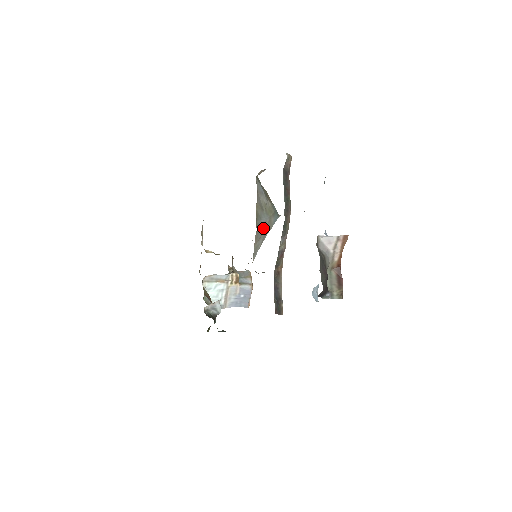
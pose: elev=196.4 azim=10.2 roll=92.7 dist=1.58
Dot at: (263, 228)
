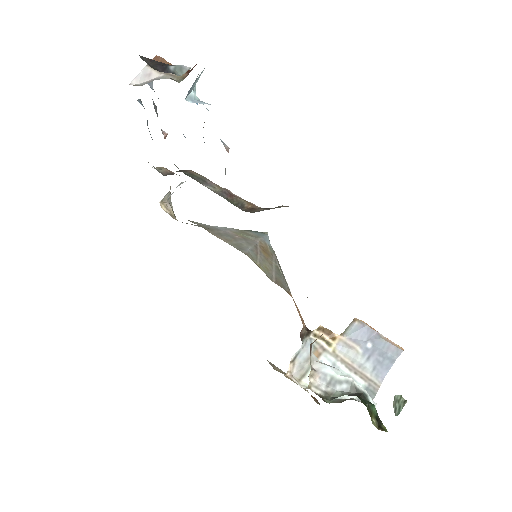
Dot at: (230, 234)
